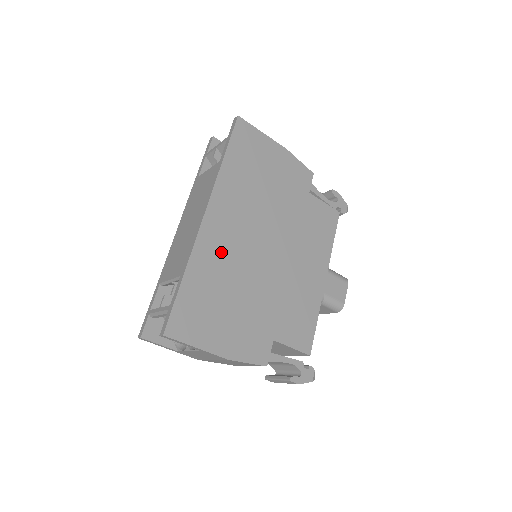
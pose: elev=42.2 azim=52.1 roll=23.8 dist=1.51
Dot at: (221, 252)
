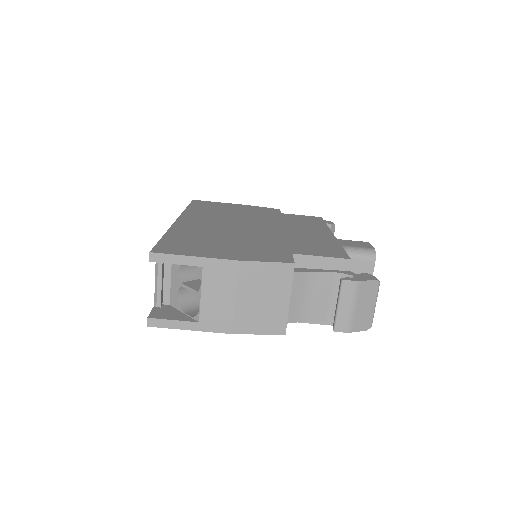
Dot at: (201, 228)
